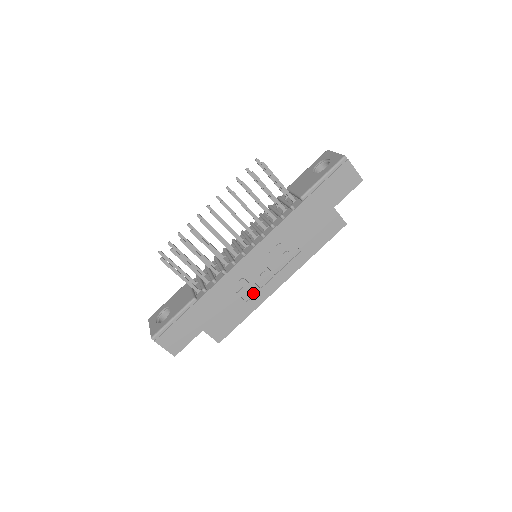
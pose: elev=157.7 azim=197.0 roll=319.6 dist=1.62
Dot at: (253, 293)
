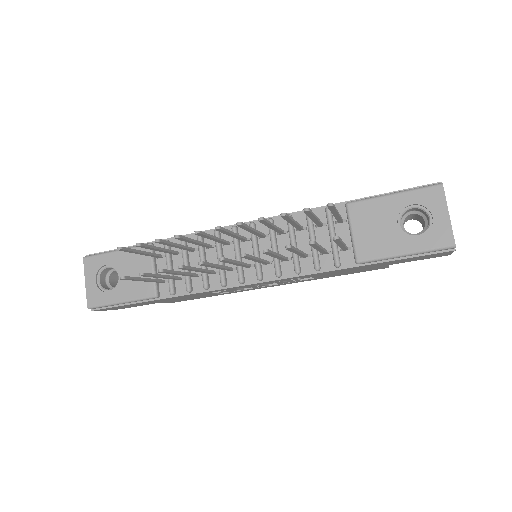
Dot at: occluded
